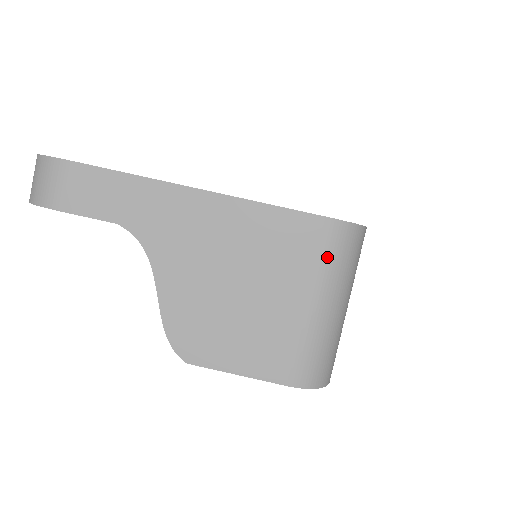
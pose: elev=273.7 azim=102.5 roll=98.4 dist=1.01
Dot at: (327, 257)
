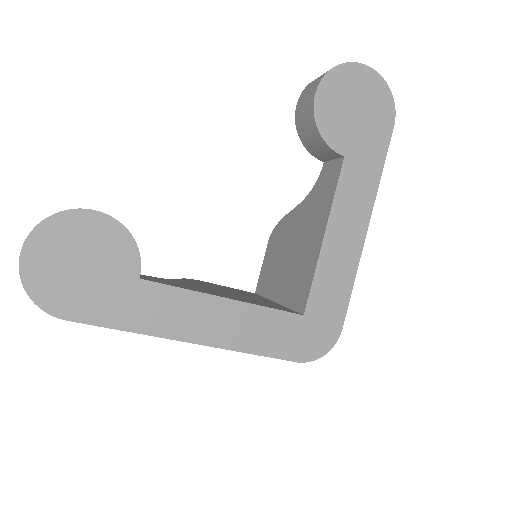
Dot at: occluded
